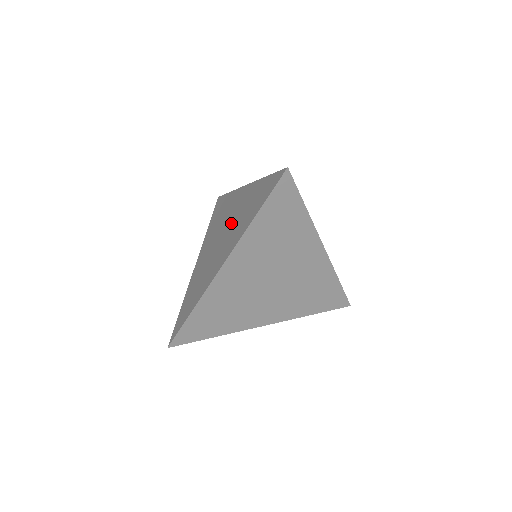
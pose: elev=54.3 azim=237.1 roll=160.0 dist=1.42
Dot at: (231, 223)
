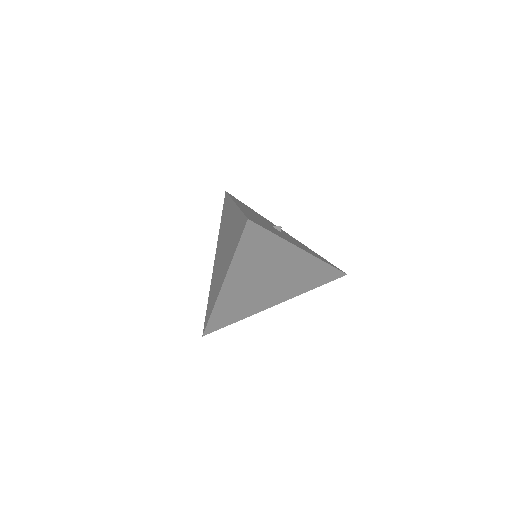
Dot at: (227, 241)
